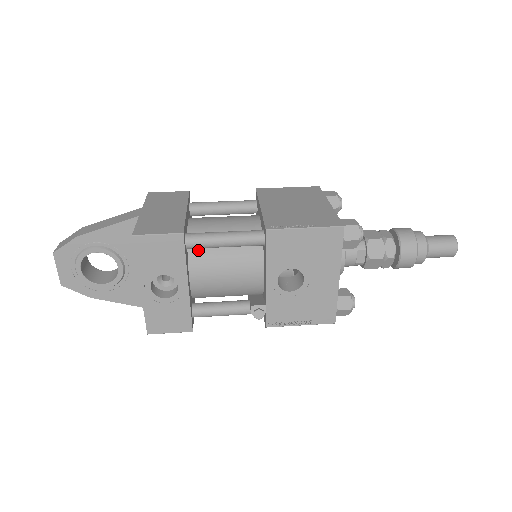
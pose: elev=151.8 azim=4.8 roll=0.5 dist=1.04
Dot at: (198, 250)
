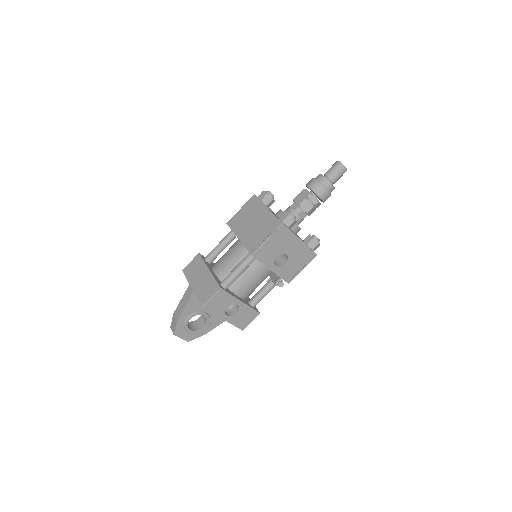
Dot at: occluded
